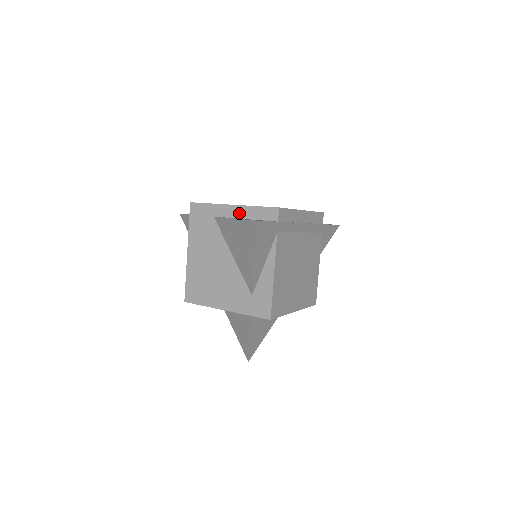
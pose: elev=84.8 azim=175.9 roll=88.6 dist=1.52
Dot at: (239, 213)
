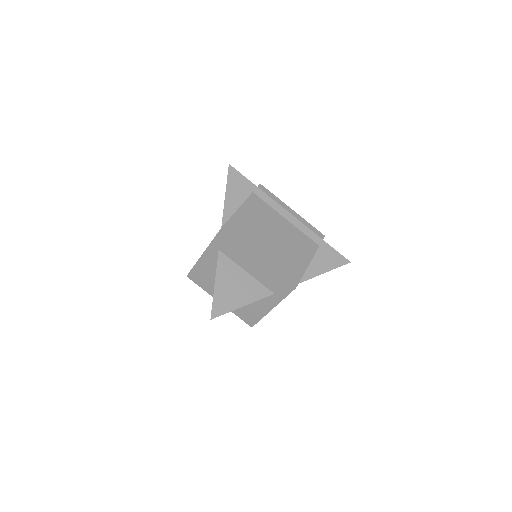
Dot at: occluded
